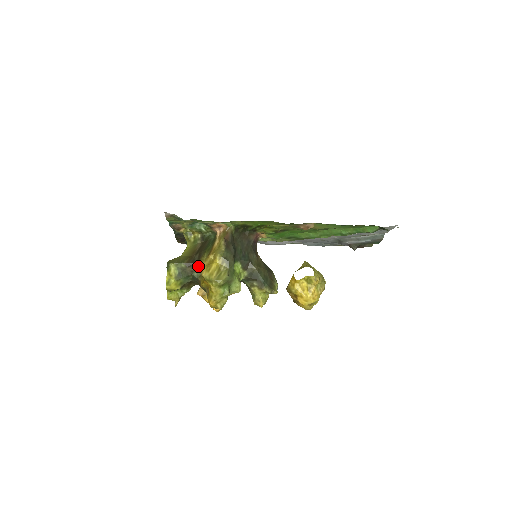
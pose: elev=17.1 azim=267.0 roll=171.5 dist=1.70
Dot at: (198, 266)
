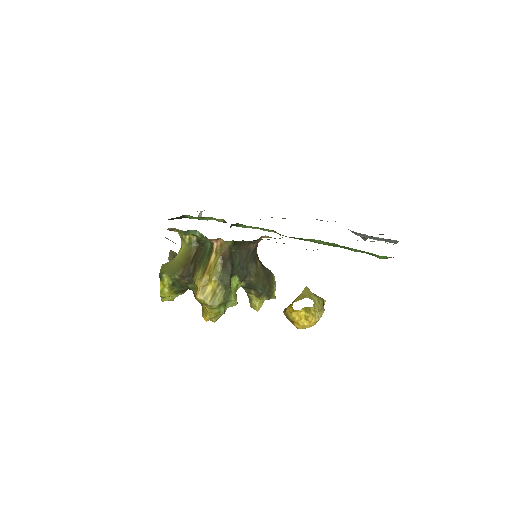
Dot at: (193, 281)
